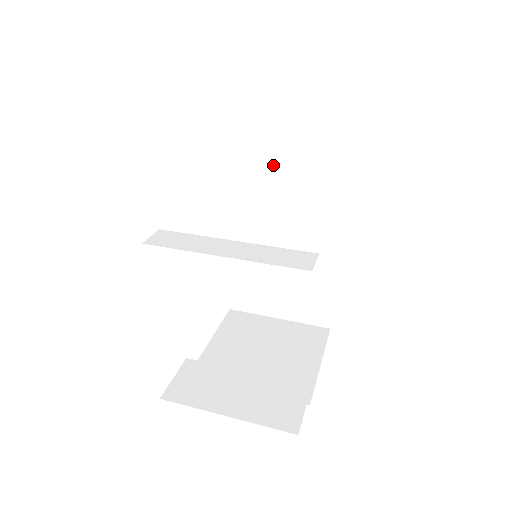
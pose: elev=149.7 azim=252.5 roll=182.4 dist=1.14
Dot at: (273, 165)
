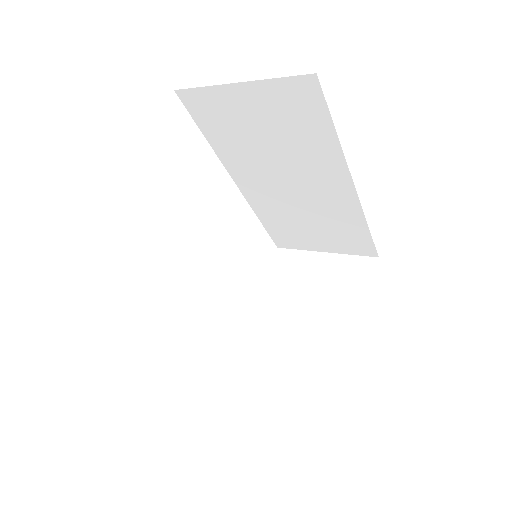
Dot at: (253, 135)
